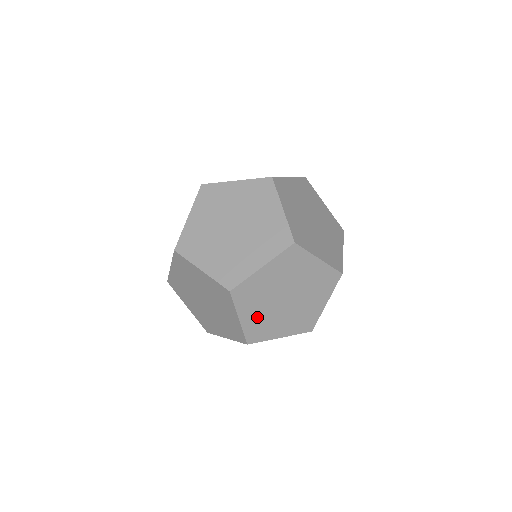
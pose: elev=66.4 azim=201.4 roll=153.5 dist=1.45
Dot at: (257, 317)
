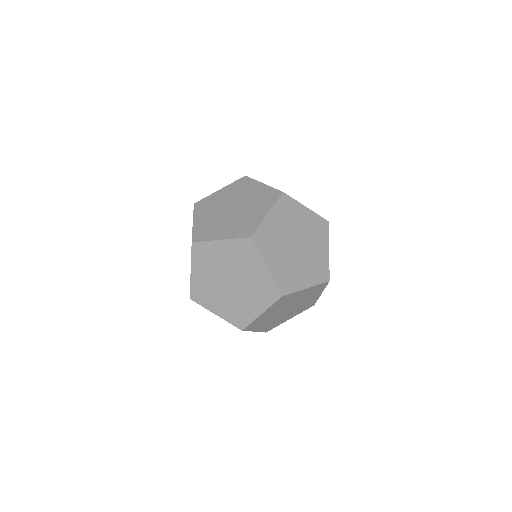
Dot at: (280, 265)
